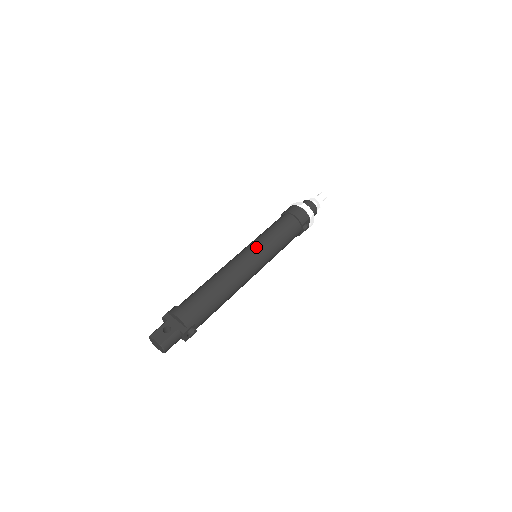
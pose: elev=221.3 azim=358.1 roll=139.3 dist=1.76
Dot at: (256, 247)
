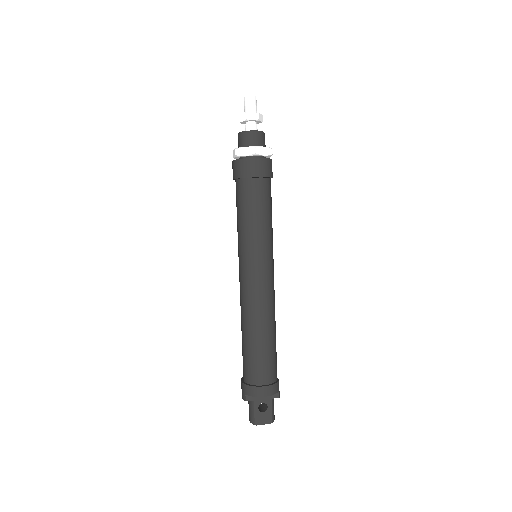
Dot at: (260, 258)
